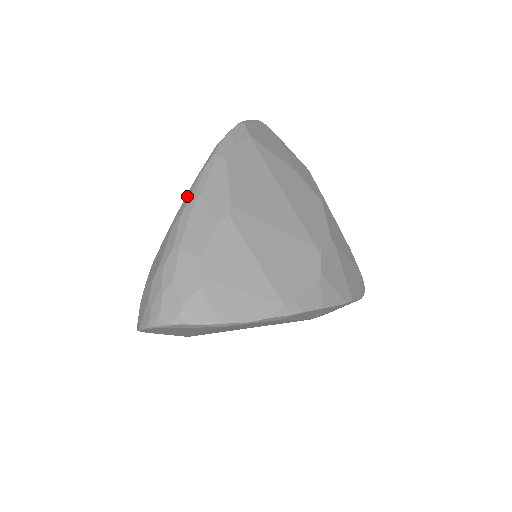
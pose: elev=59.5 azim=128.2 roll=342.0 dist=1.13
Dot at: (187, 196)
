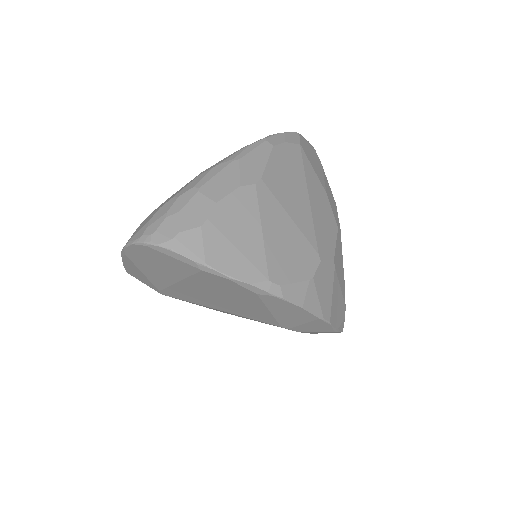
Dot at: (226, 158)
